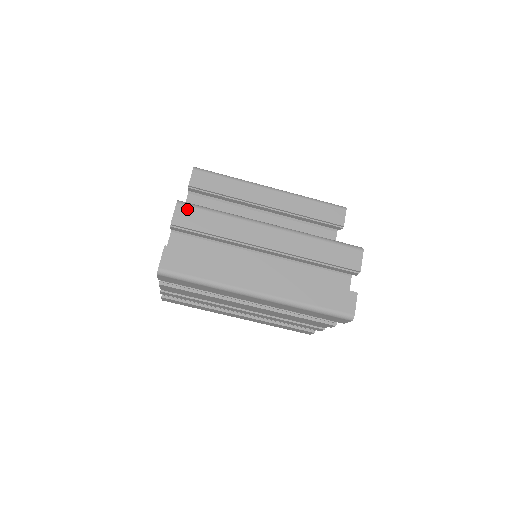
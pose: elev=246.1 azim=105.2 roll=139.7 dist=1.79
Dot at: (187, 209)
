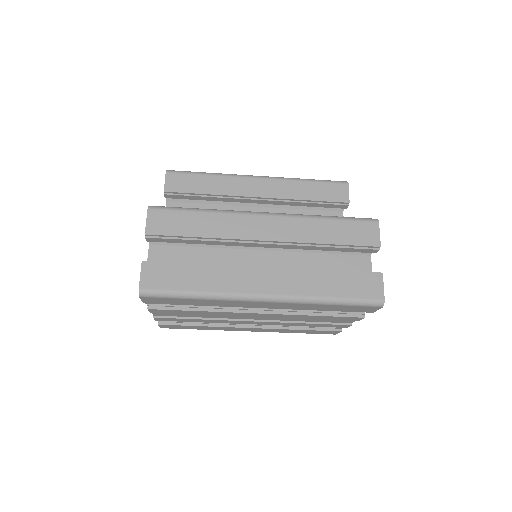
Dot at: (161, 213)
